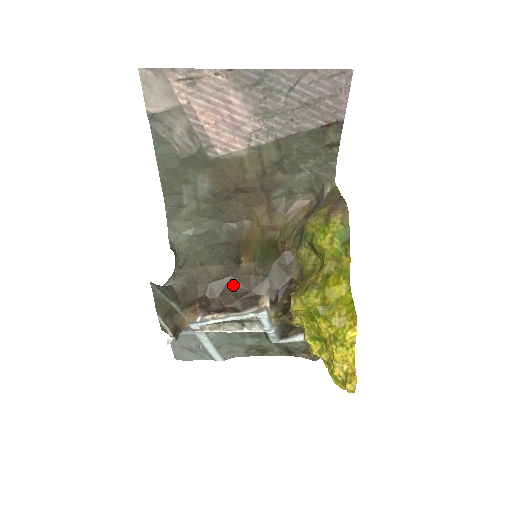
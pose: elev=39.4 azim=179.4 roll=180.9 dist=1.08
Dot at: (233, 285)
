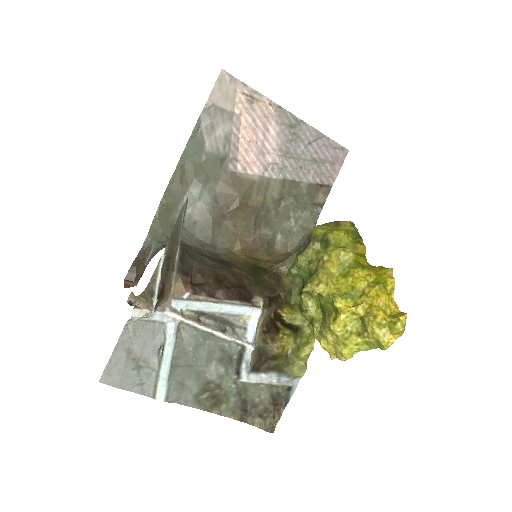
Dot at: (227, 277)
